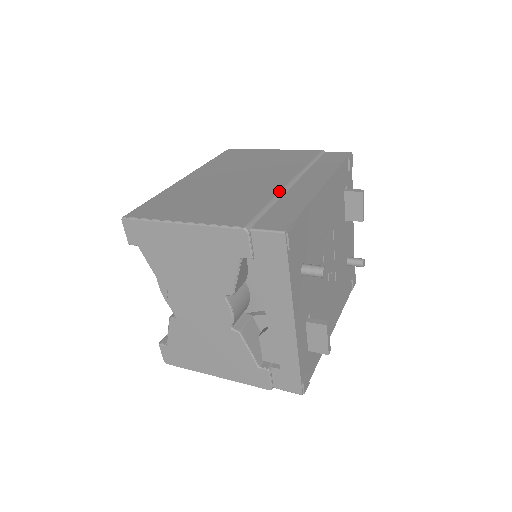
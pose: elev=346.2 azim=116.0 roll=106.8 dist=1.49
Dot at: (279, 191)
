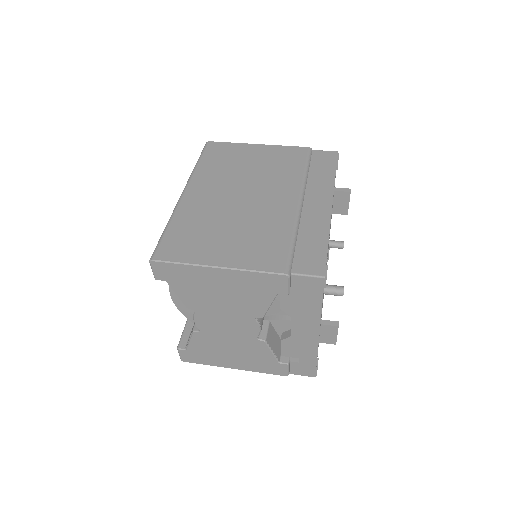
Dot at: (295, 217)
